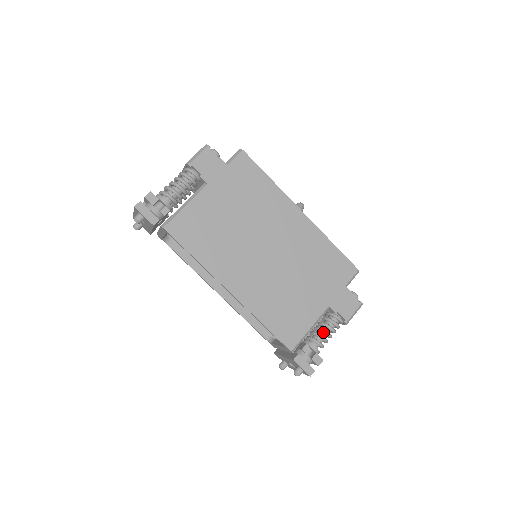
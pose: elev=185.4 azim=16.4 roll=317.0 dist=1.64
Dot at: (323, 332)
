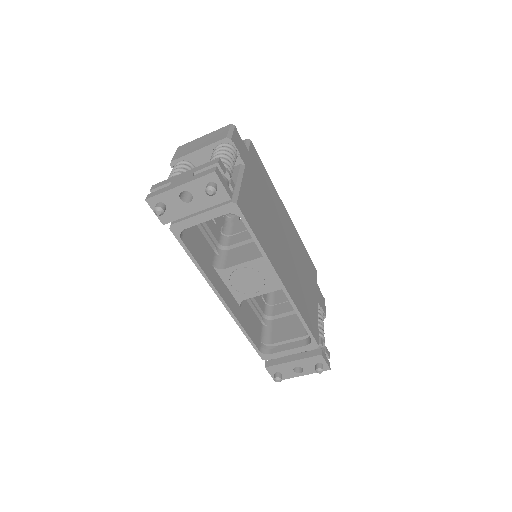
Dot at: (321, 326)
